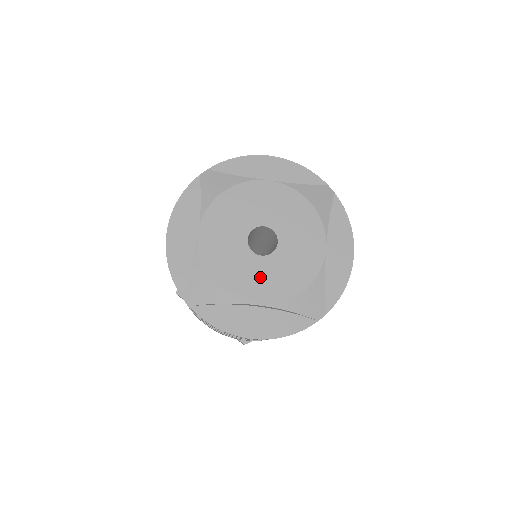
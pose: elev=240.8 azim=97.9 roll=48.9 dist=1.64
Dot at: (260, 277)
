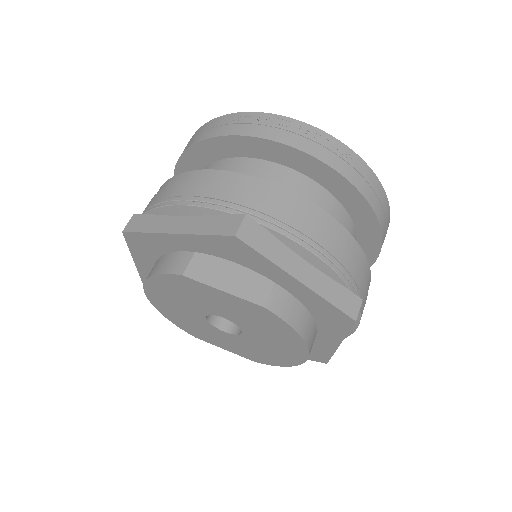
Dot at: occluded
